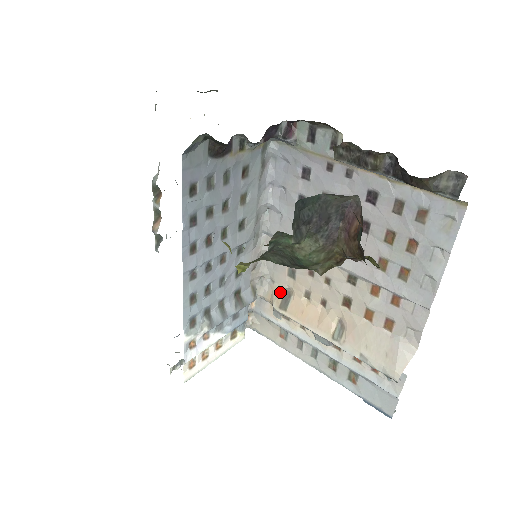
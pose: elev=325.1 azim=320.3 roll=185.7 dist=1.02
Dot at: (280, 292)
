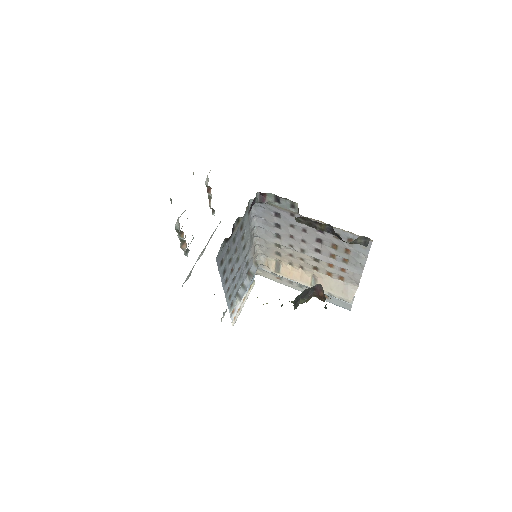
Dot at: (273, 262)
